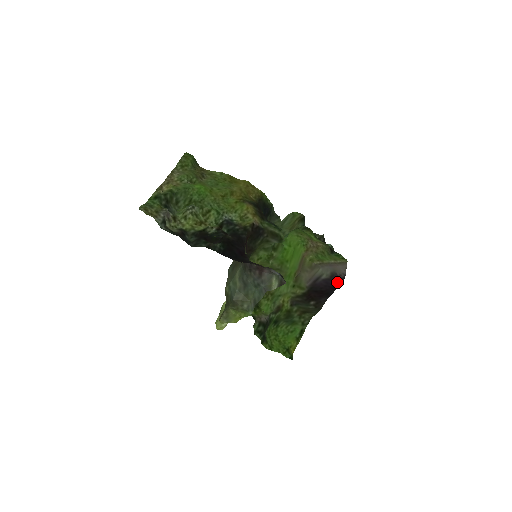
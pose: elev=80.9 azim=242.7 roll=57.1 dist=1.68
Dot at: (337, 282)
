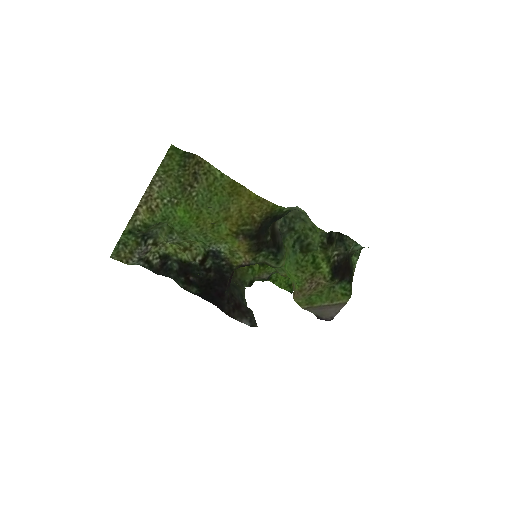
Dot at: occluded
